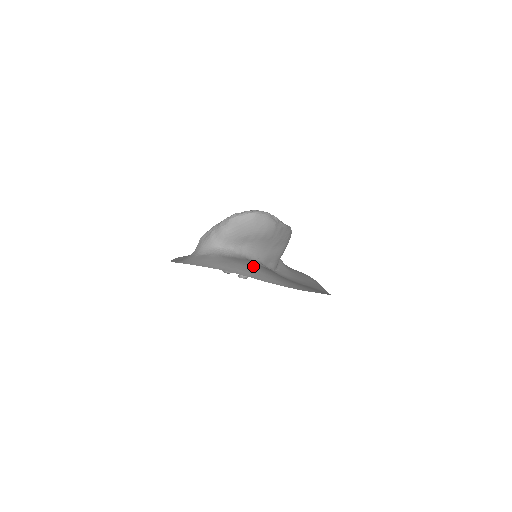
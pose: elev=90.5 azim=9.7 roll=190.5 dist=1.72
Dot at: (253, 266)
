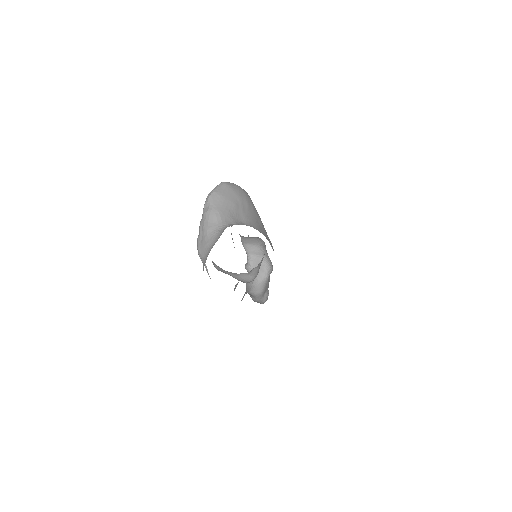
Dot at: occluded
